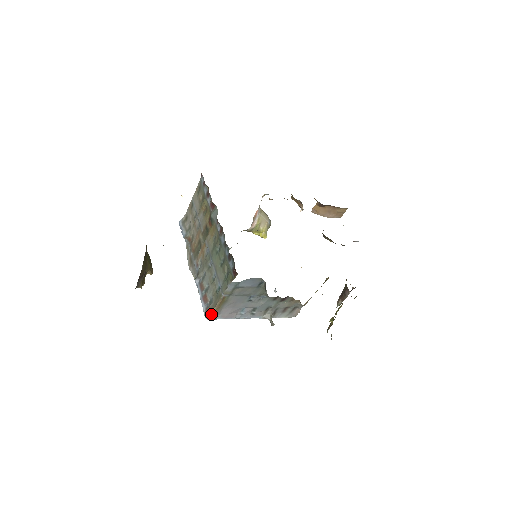
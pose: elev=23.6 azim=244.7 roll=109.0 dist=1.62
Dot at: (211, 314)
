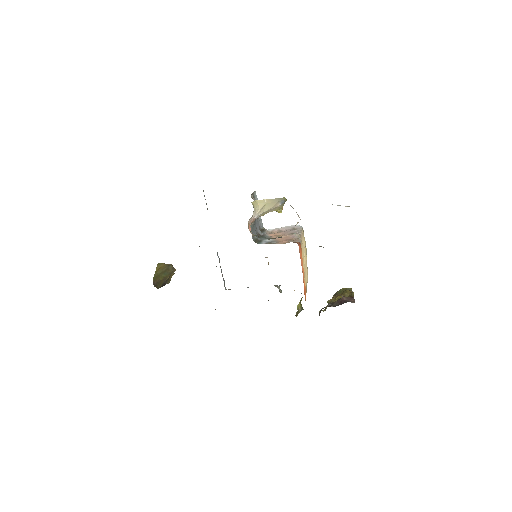
Dot at: (226, 289)
